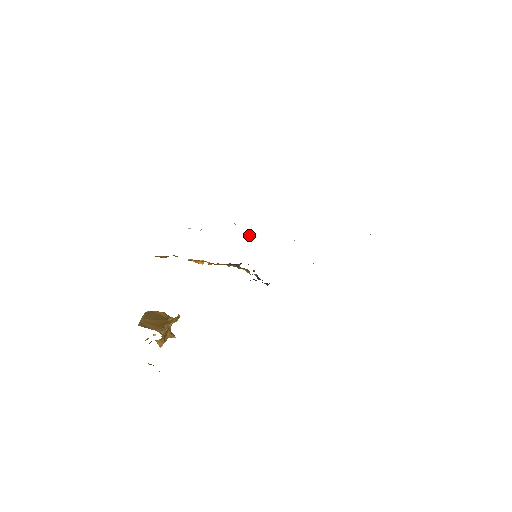
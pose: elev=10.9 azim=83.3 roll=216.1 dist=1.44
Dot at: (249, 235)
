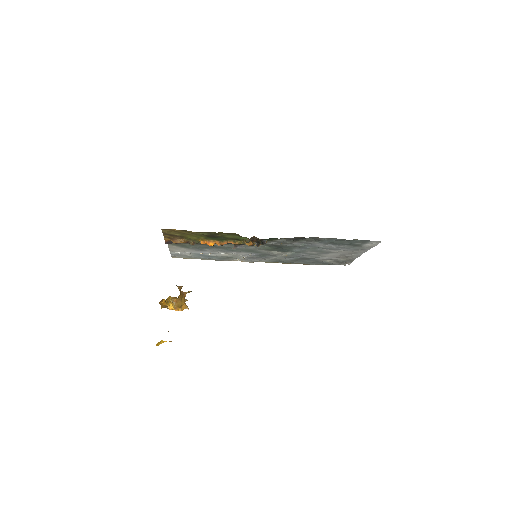
Dot at: (250, 254)
